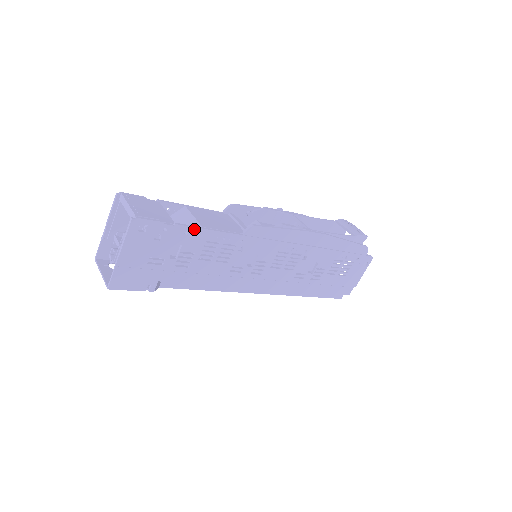
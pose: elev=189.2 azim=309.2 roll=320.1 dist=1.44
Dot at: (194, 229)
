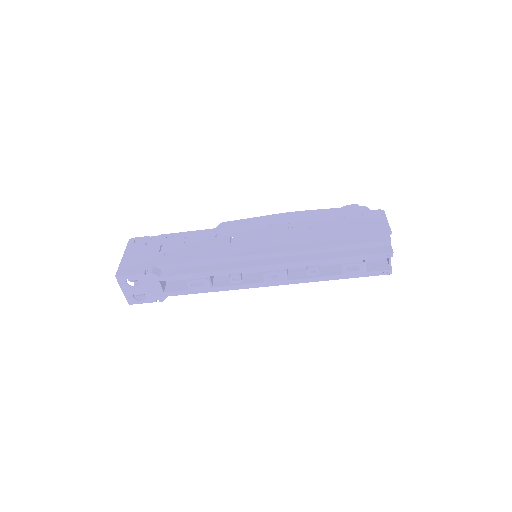
Dot at: (173, 234)
